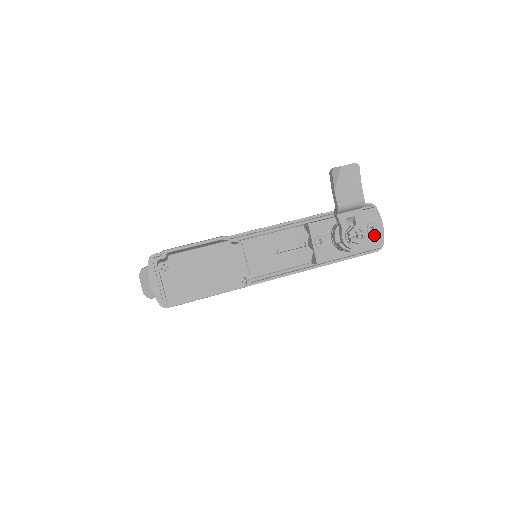
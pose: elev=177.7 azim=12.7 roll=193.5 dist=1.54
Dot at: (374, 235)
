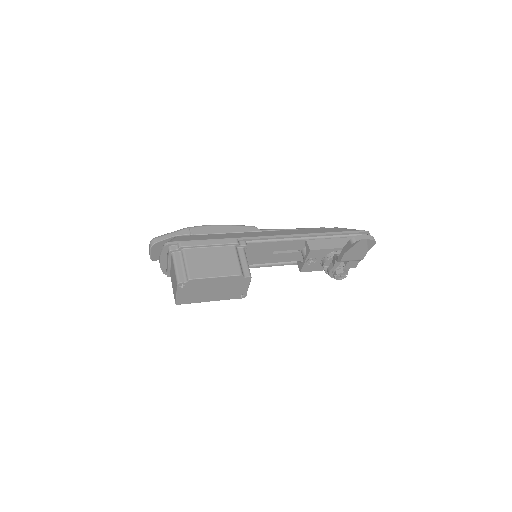
Dot at: (354, 261)
